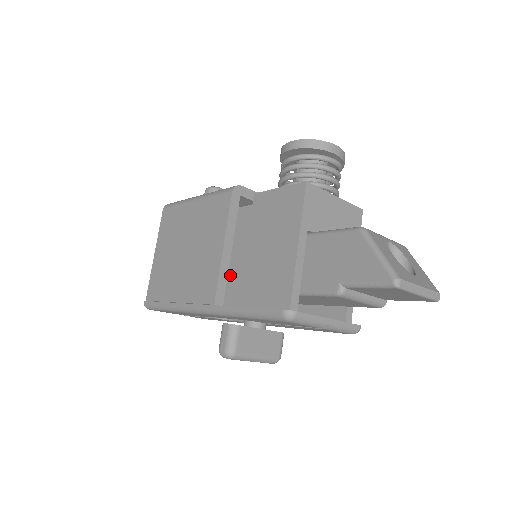
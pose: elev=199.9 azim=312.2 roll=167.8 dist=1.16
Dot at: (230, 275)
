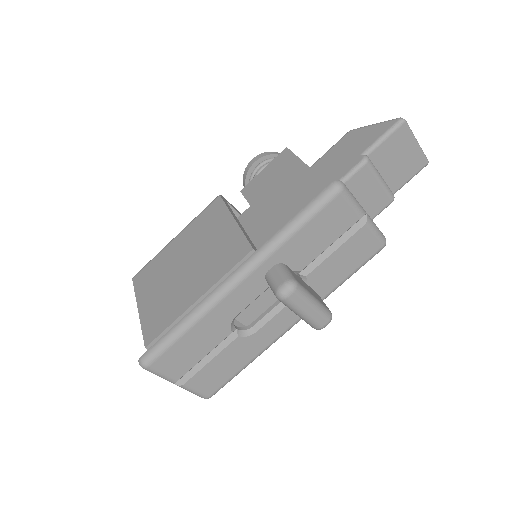
Dot at: (251, 238)
